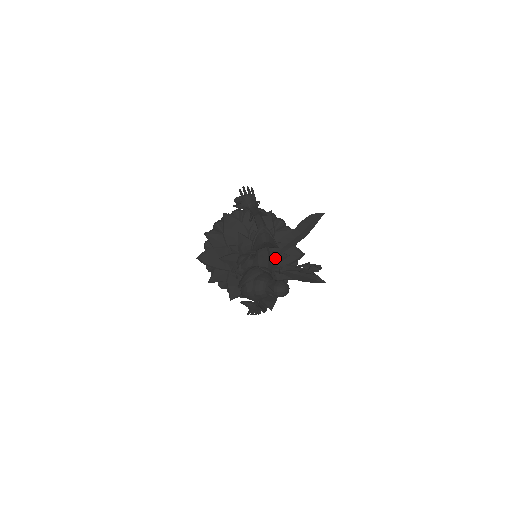
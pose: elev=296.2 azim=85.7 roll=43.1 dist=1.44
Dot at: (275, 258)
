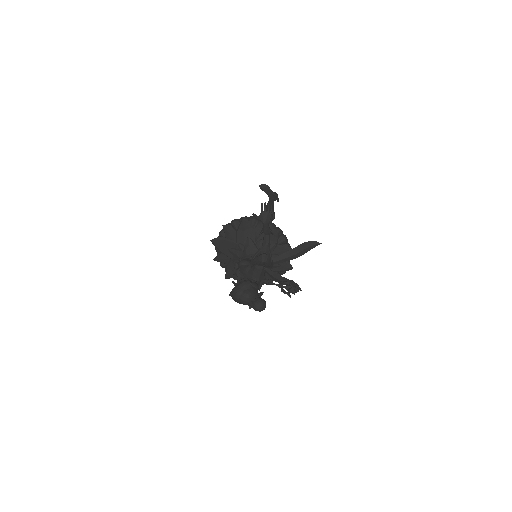
Dot at: occluded
